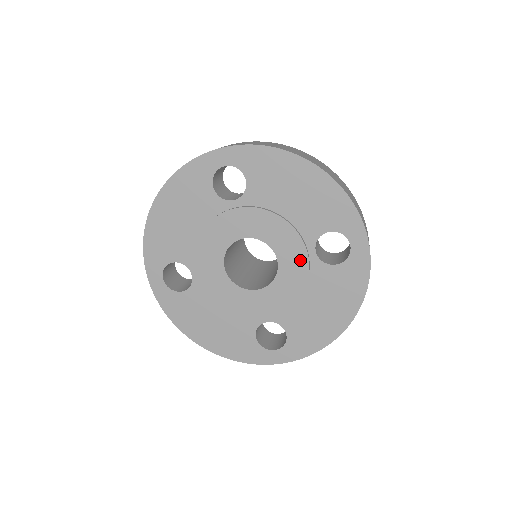
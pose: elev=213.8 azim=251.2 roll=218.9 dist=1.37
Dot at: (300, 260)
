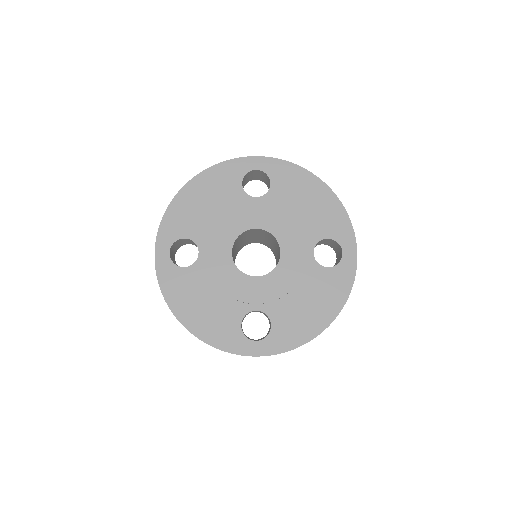
Dot at: (300, 256)
